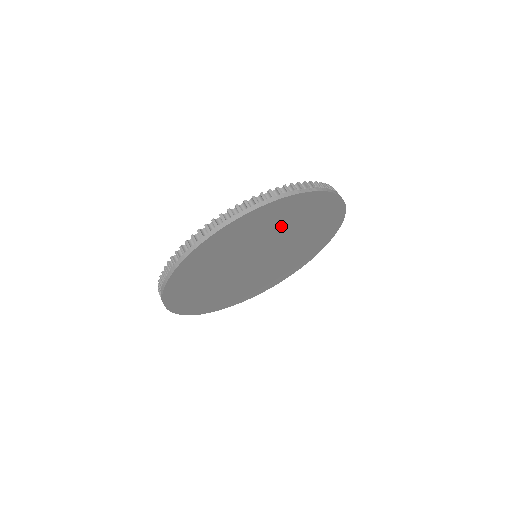
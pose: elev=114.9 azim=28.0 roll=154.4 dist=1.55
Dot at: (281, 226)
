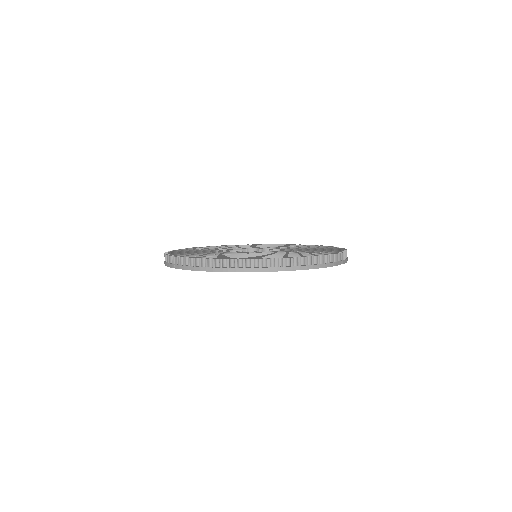
Dot at: occluded
